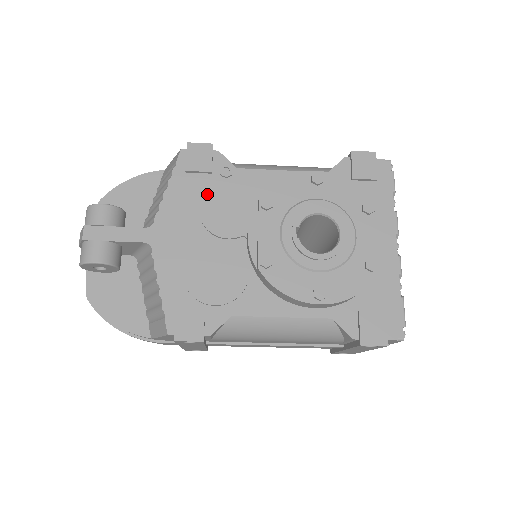
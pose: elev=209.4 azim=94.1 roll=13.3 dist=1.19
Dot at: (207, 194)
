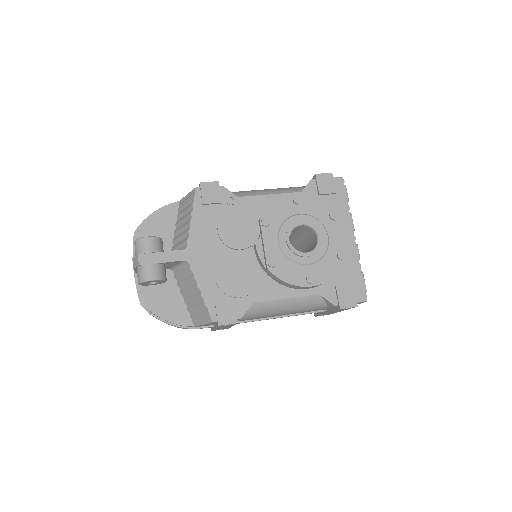
Dot at: (221, 219)
